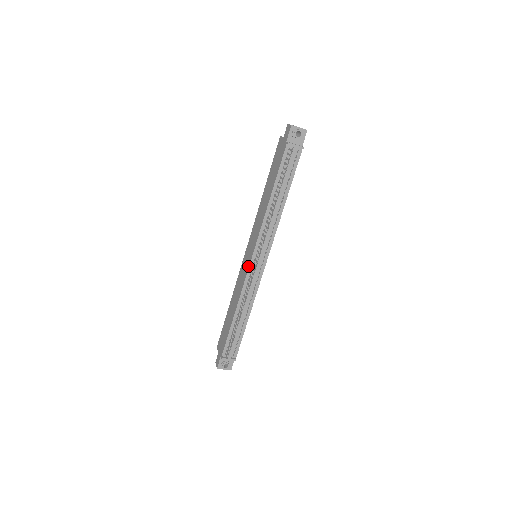
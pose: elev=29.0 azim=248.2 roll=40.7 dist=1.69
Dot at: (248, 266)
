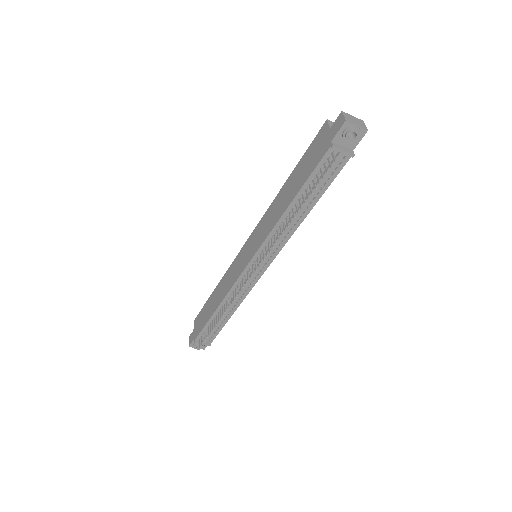
Dot at: (242, 269)
